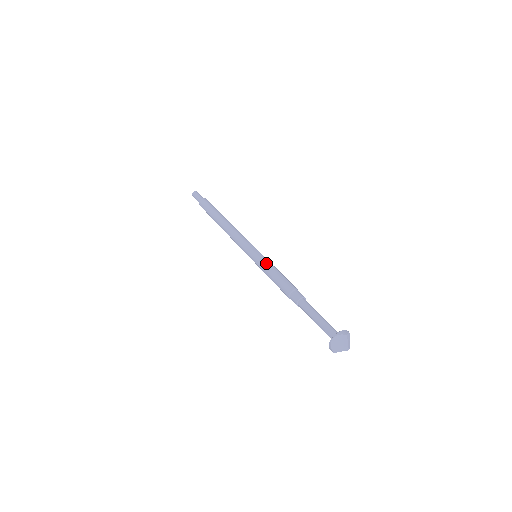
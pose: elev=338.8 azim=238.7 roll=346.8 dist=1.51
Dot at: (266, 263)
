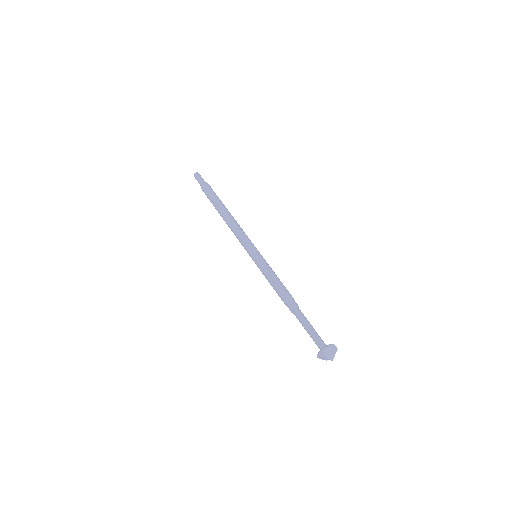
Dot at: (269, 266)
